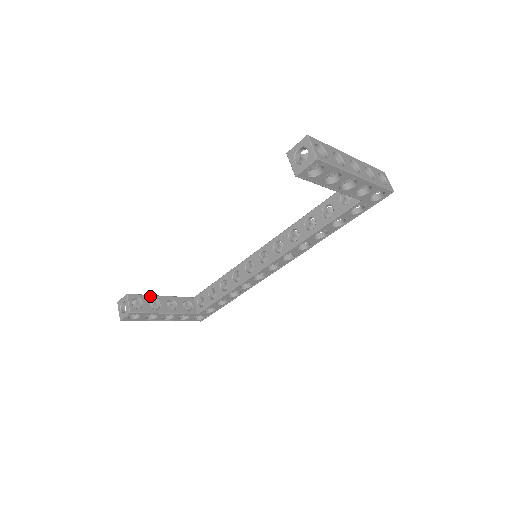
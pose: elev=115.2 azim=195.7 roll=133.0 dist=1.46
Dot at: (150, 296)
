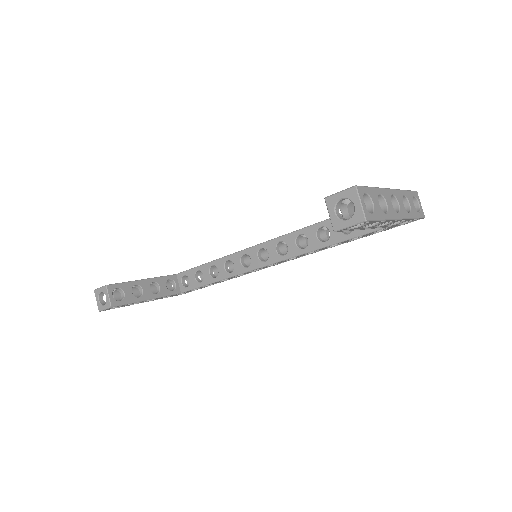
Dot at: (131, 283)
